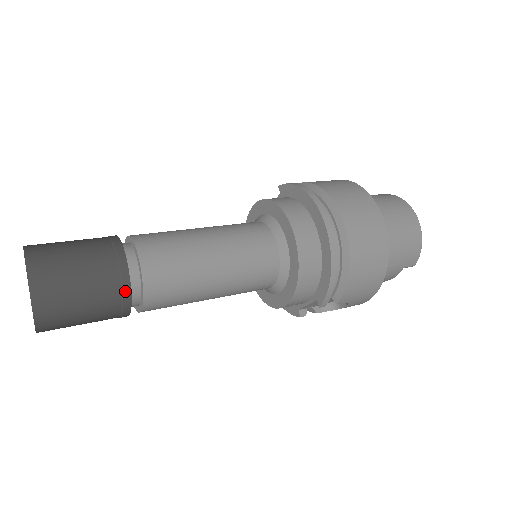
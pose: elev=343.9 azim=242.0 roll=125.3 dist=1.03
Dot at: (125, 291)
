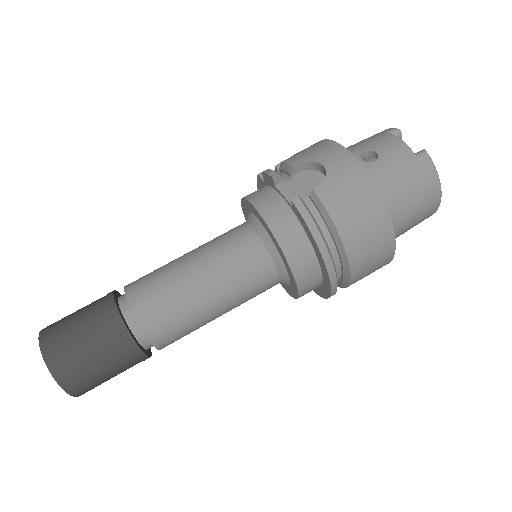
Dot at: occluded
